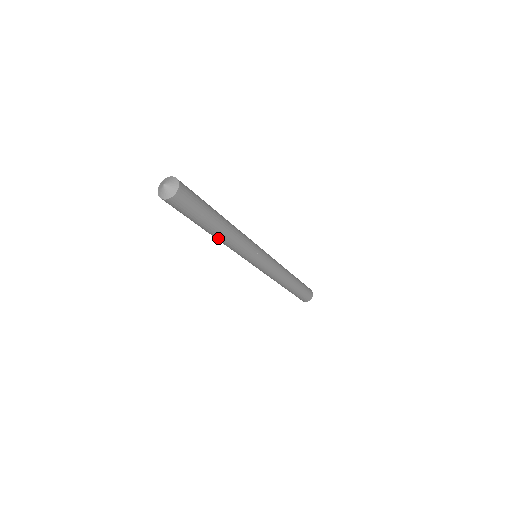
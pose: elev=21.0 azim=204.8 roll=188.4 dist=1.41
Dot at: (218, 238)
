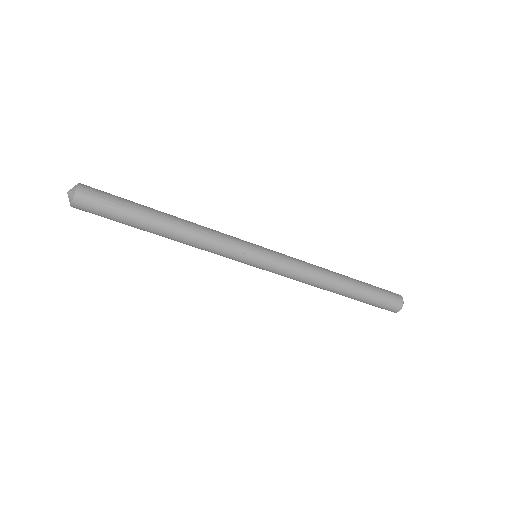
Dot at: (173, 238)
